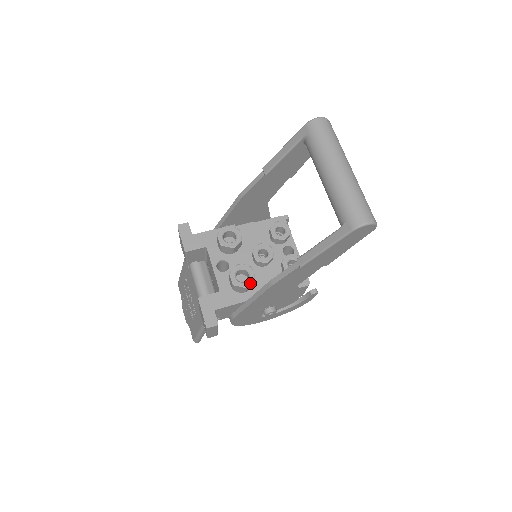
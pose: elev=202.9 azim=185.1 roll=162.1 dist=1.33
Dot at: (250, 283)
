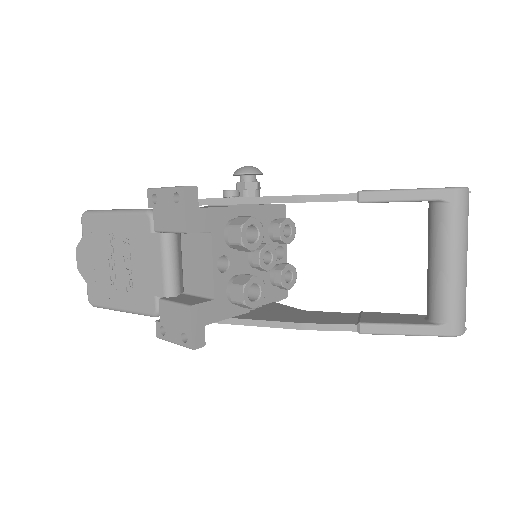
Dot at: (260, 304)
